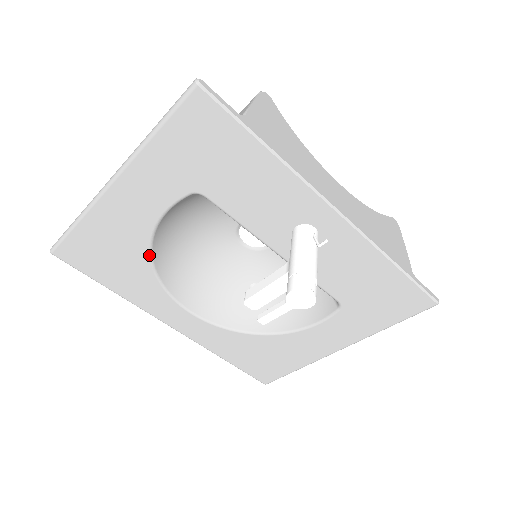
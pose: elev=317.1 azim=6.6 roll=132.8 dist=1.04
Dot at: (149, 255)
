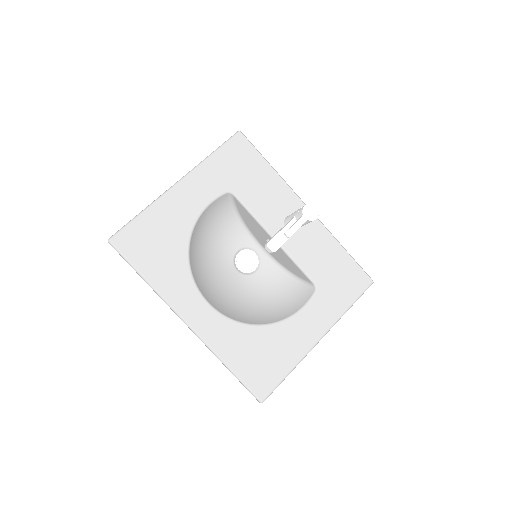
Dot at: (188, 241)
